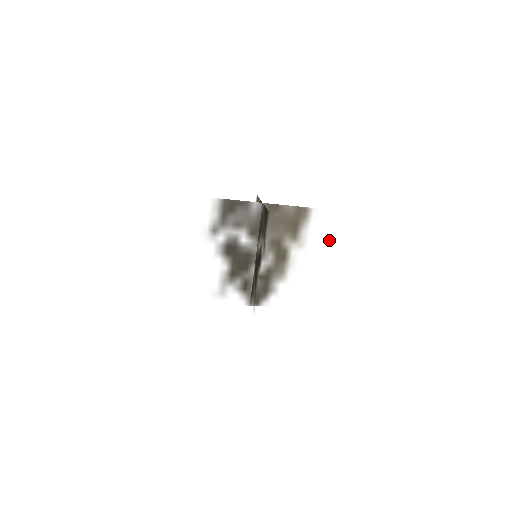
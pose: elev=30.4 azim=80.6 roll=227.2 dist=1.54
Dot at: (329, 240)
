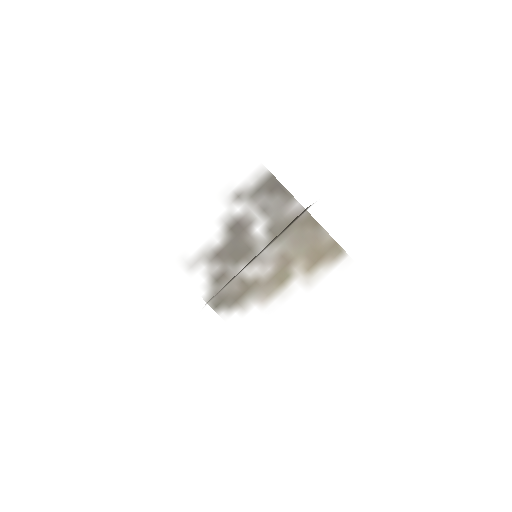
Dot at: (339, 301)
